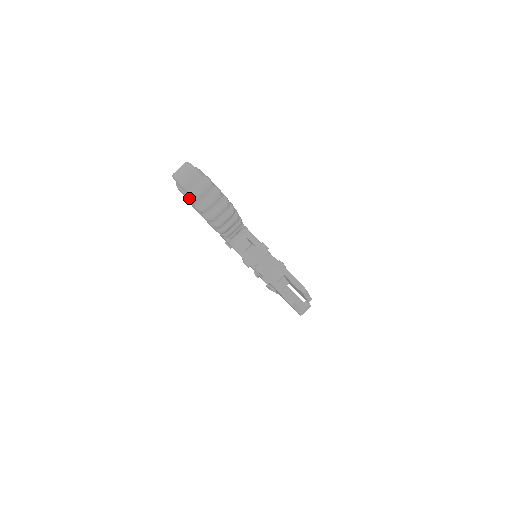
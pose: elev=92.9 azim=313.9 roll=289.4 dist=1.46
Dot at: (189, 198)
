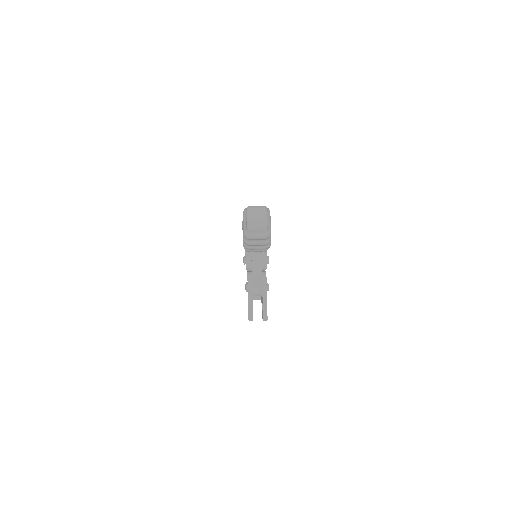
Dot at: (245, 234)
